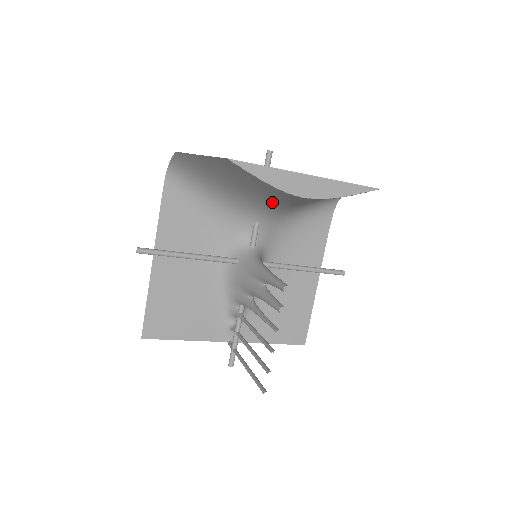
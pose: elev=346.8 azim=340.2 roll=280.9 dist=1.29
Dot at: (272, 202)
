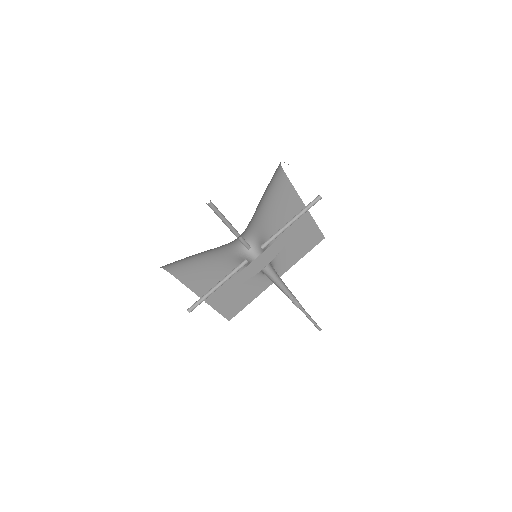
Dot at: occluded
